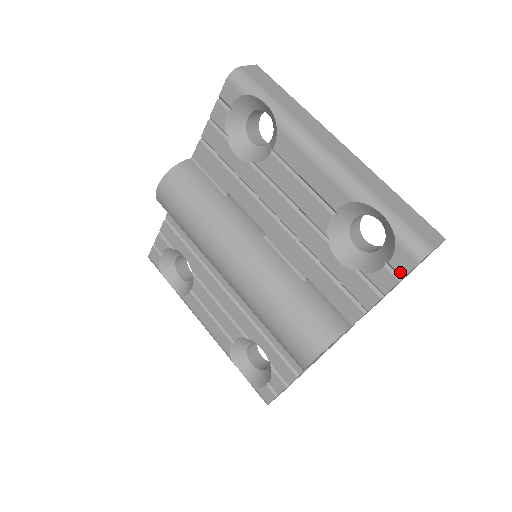
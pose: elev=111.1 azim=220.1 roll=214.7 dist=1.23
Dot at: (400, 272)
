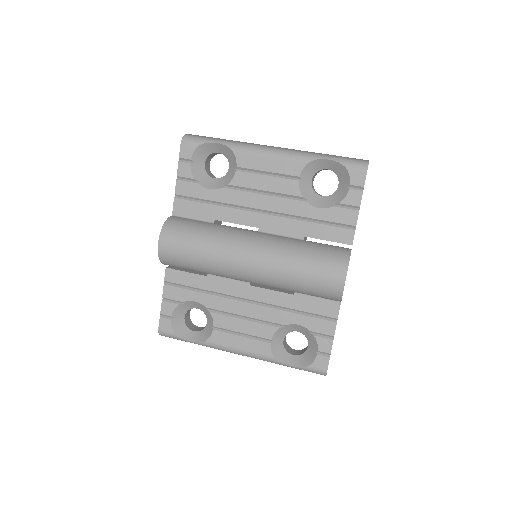
Dot at: (360, 185)
